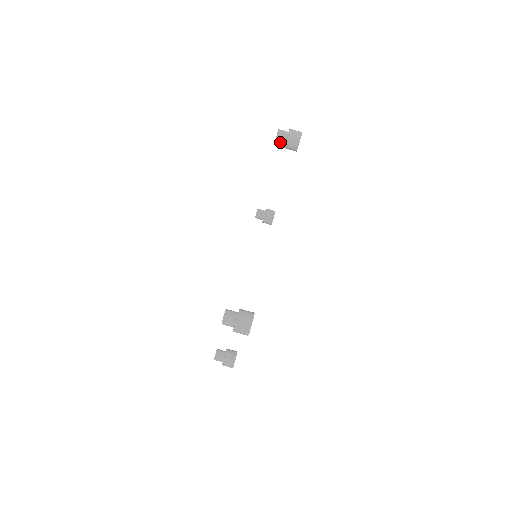
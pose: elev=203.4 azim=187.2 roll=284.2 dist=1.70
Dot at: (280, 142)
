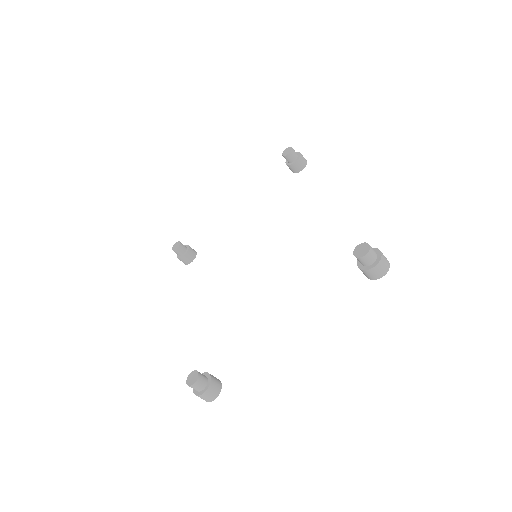
Dot at: (291, 157)
